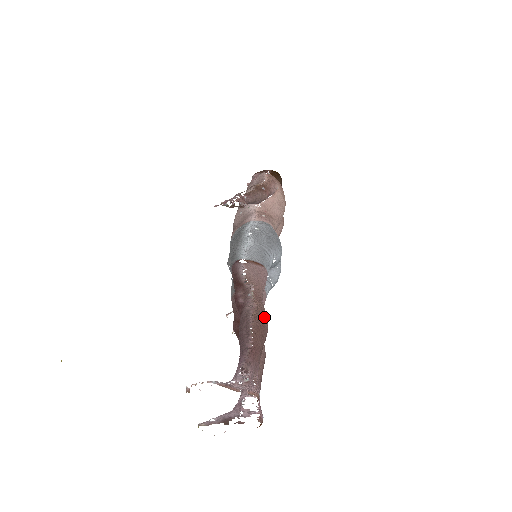
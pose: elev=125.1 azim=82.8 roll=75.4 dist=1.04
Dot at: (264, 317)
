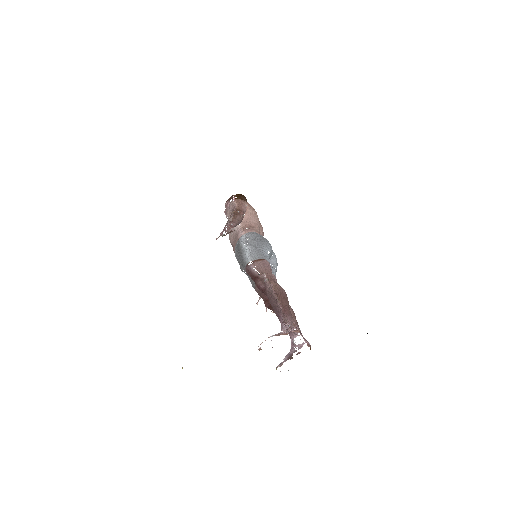
Dot at: (281, 288)
